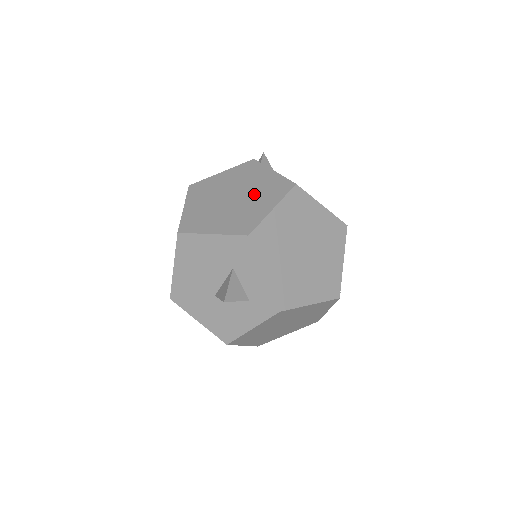
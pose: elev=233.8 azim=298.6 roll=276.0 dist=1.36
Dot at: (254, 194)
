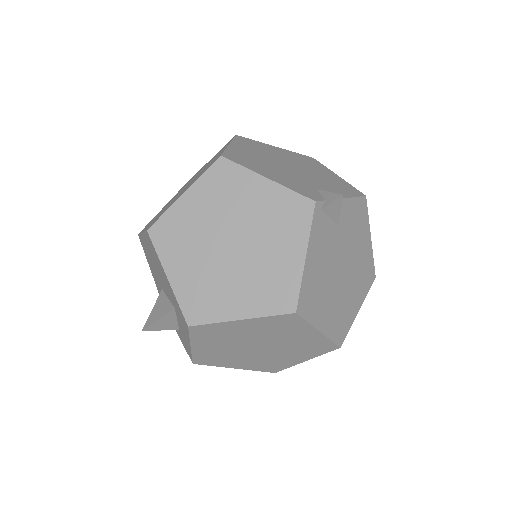
Dot at: (251, 271)
